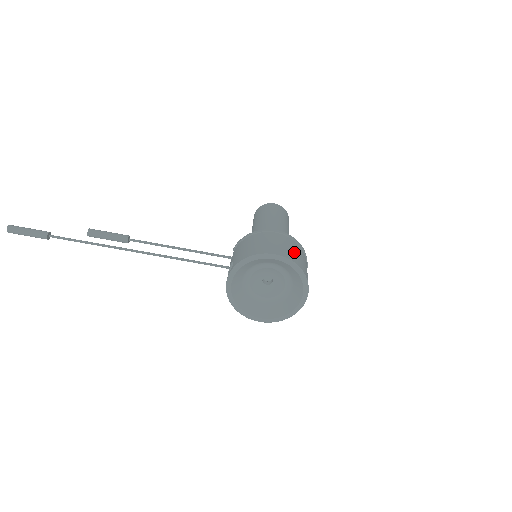
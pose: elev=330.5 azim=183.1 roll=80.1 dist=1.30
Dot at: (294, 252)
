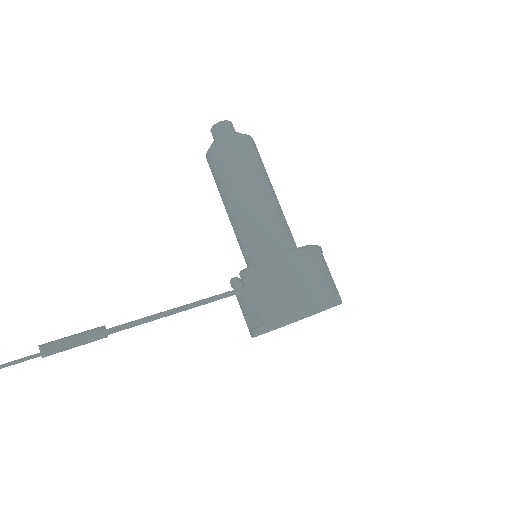
Dot at: (328, 280)
